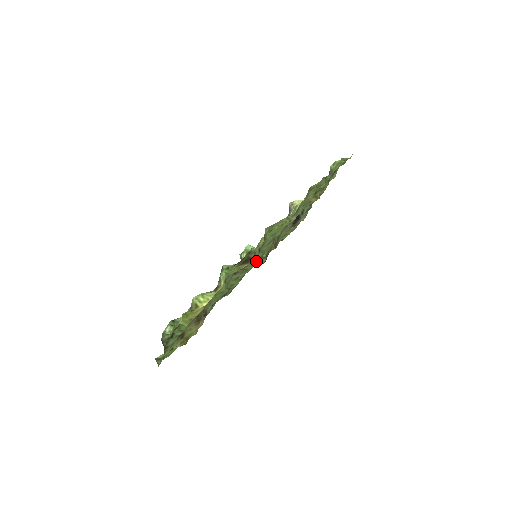
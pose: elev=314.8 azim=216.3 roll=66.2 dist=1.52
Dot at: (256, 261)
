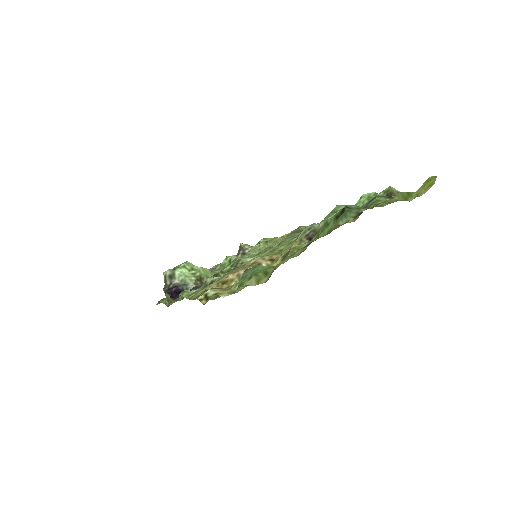
Dot at: occluded
